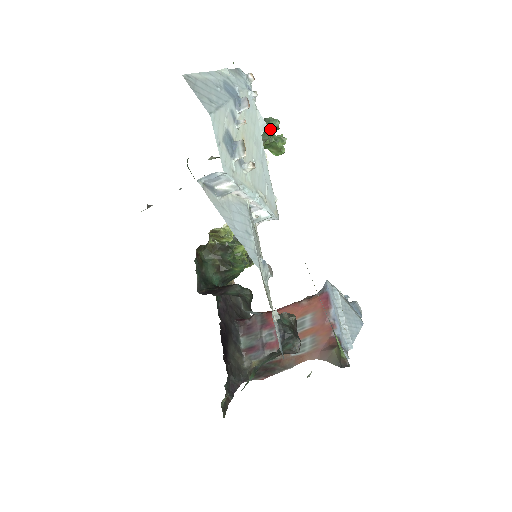
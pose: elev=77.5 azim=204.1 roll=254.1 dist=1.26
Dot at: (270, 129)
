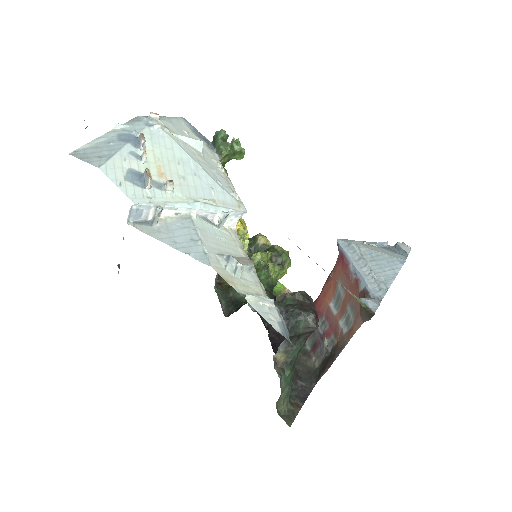
Dot at: (222, 141)
